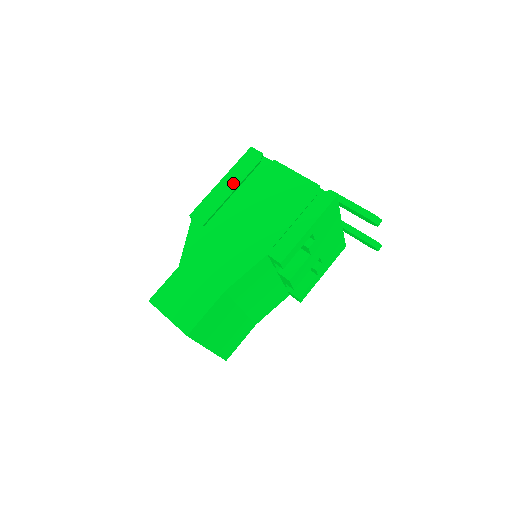
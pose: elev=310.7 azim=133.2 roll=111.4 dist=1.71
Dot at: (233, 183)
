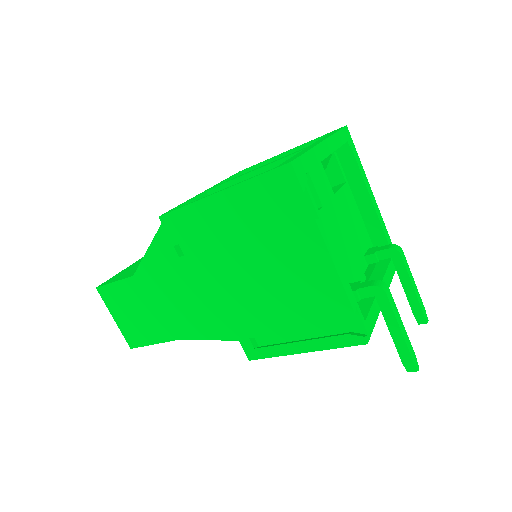
Dot at: (234, 212)
